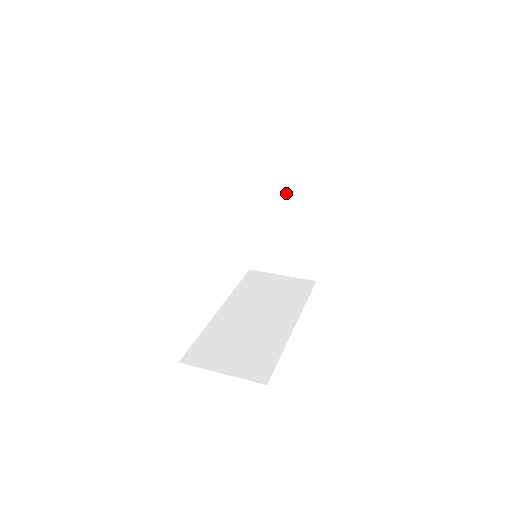
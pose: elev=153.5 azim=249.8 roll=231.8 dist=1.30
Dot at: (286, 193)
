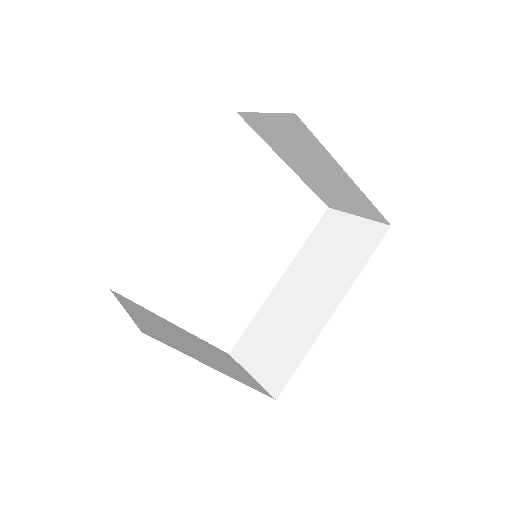
Dot at: (294, 145)
